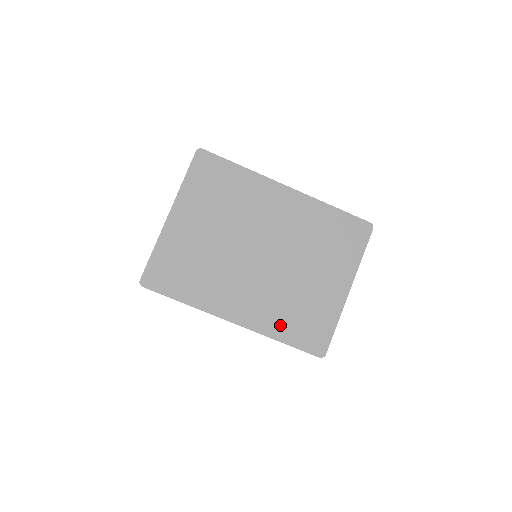
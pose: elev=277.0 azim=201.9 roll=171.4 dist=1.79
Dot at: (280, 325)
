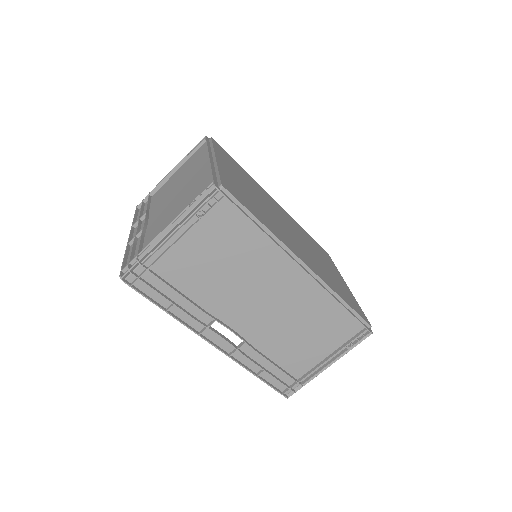
Dot at: (335, 288)
